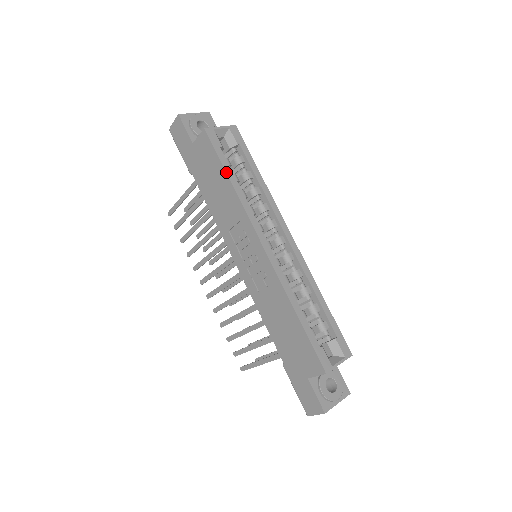
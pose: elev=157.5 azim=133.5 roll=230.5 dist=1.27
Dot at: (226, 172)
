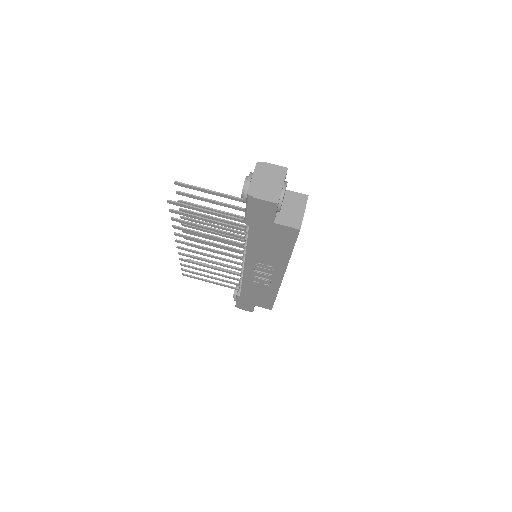
Dot at: occluded
